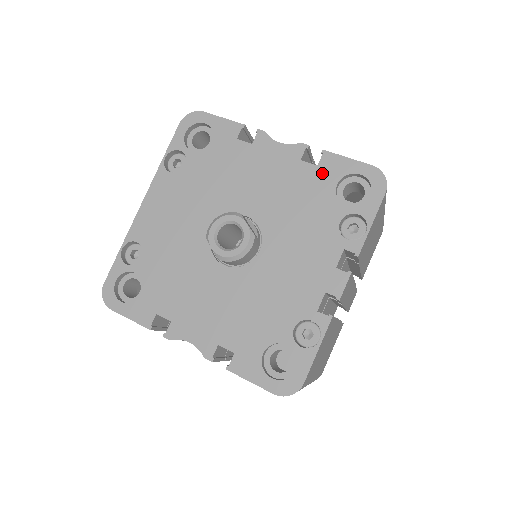
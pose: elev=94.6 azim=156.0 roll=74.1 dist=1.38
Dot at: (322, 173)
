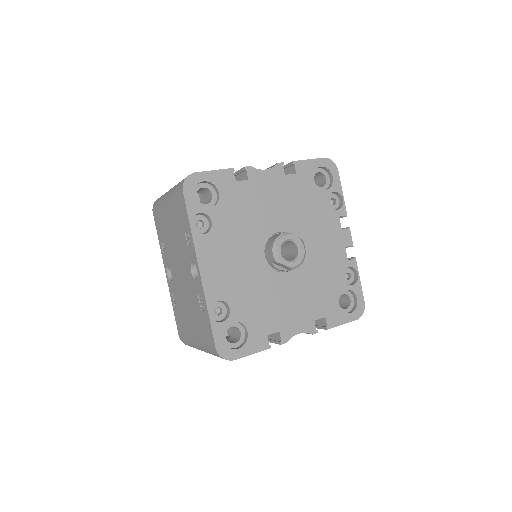
Dot at: (302, 177)
